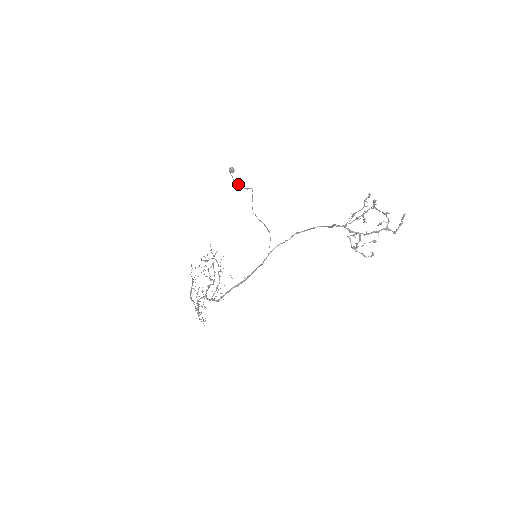
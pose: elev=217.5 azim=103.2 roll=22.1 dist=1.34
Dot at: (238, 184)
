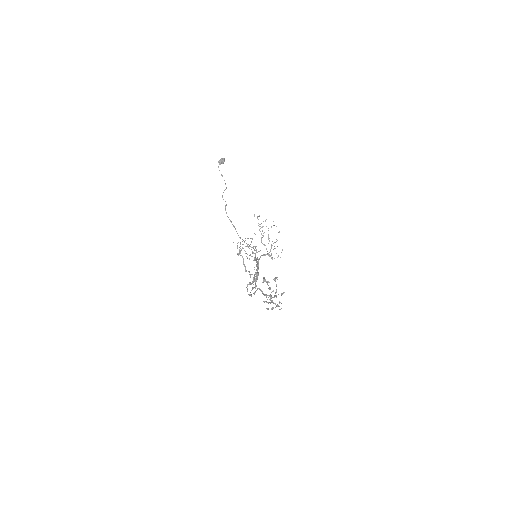
Dot at: (222, 195)
